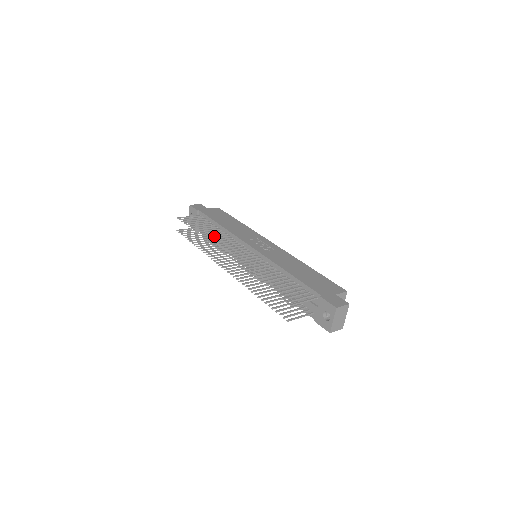
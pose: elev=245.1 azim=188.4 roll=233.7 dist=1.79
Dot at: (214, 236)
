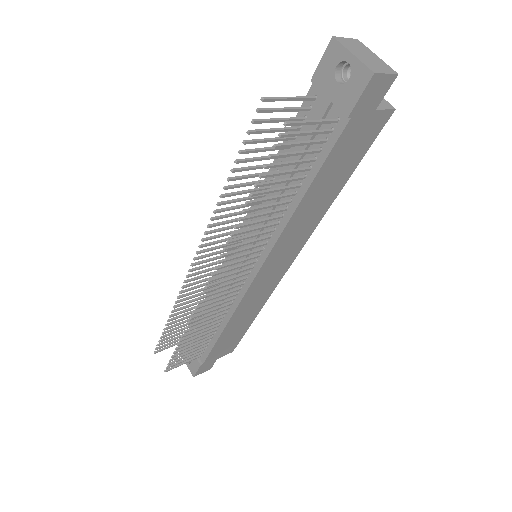
Dot at: (193, 301)
